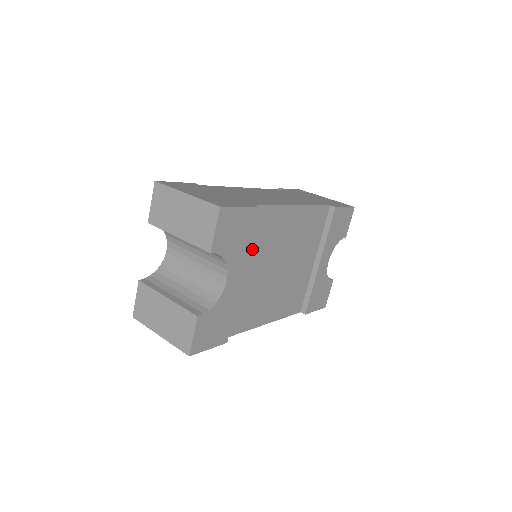
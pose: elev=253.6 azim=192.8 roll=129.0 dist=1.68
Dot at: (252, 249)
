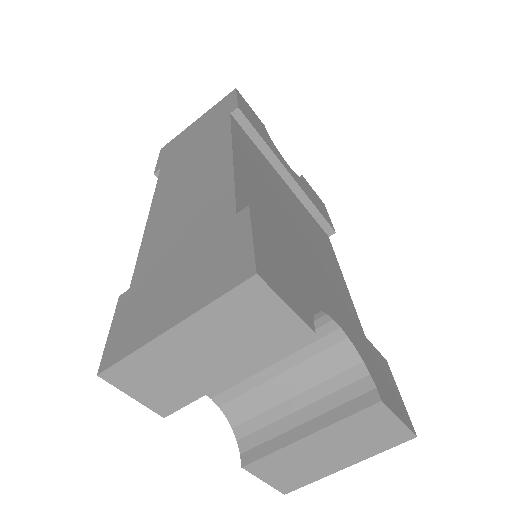
Dot at: occluded
